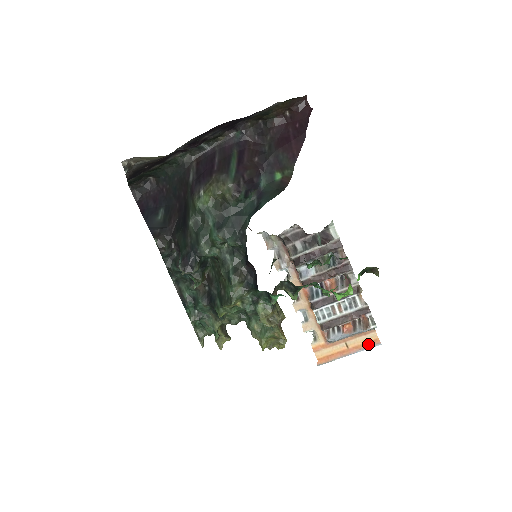
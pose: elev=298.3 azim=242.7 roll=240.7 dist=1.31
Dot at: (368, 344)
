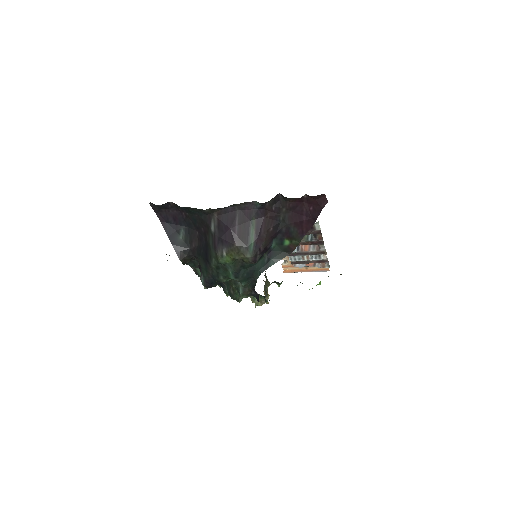
Dot at: (321, 270)
